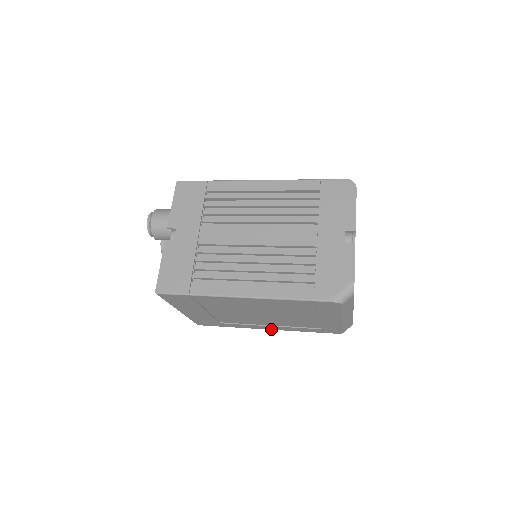
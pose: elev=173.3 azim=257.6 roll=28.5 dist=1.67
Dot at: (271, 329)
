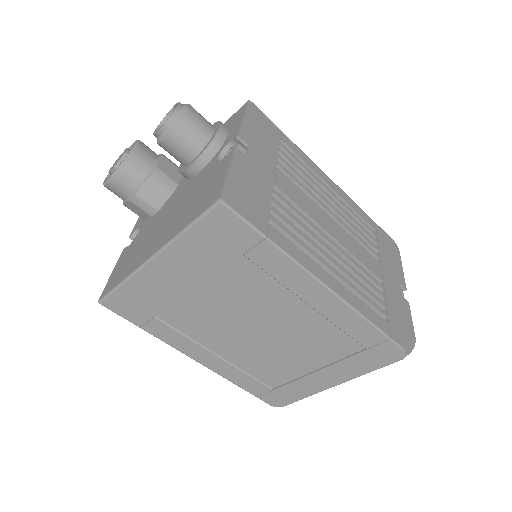
Dot at: (203, 363)
